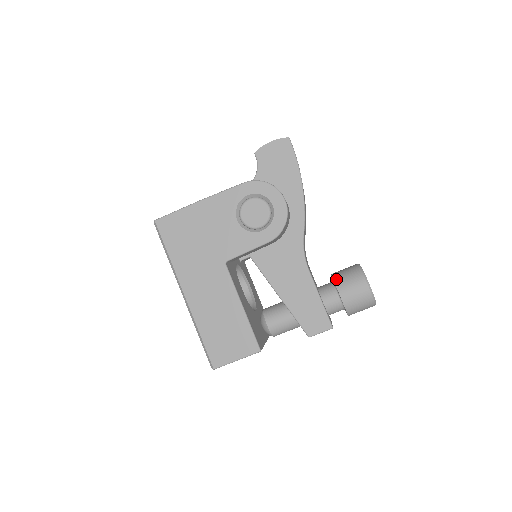
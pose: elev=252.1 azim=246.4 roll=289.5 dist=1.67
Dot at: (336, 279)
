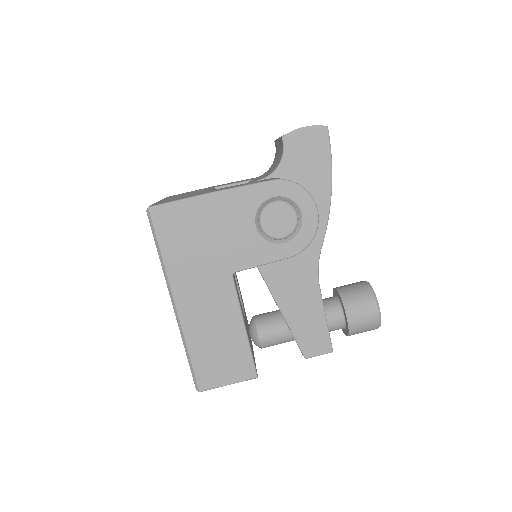
Dot at: (345, 298)
